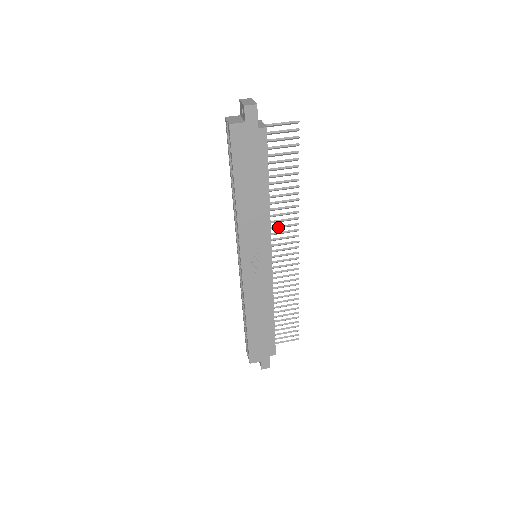
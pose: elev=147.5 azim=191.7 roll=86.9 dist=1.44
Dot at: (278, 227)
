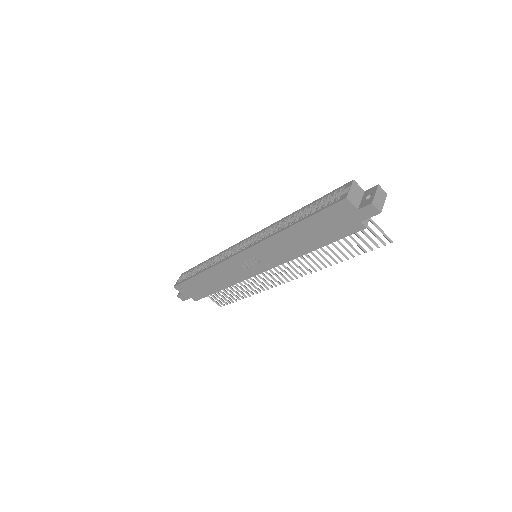
Dot at: (292, 261)
